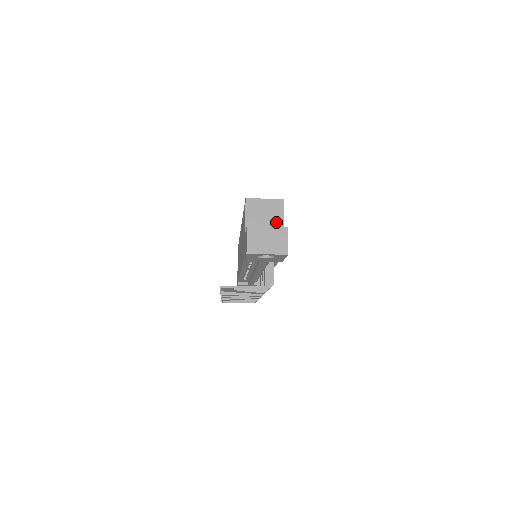
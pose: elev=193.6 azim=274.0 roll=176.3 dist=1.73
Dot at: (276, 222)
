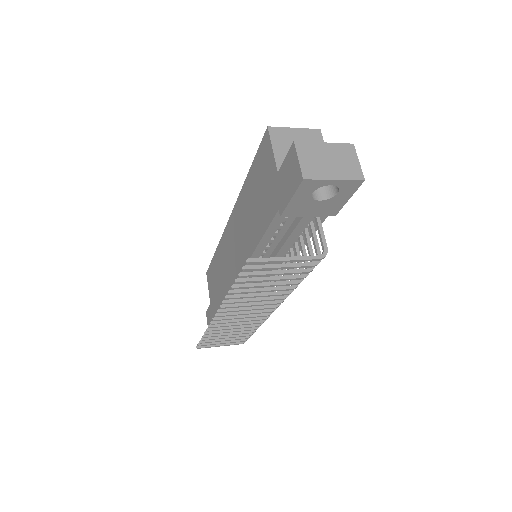
Dot at: occluded
